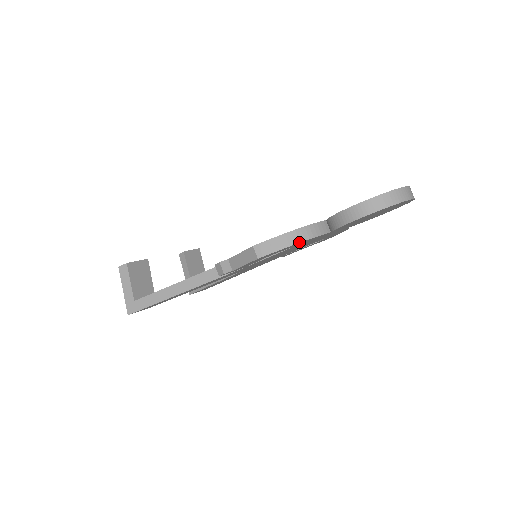
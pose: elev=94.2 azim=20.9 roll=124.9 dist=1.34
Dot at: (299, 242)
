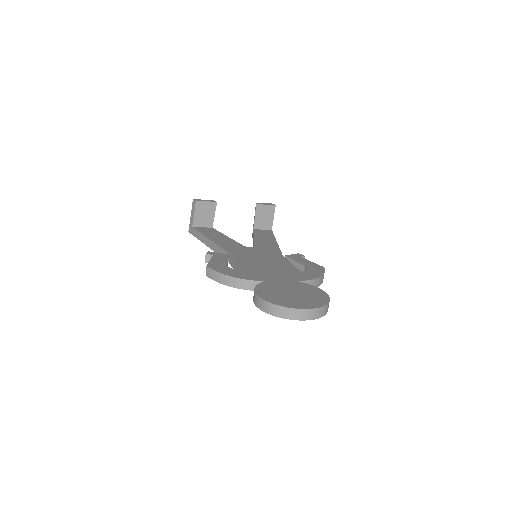
Dot at: (229, 286)
